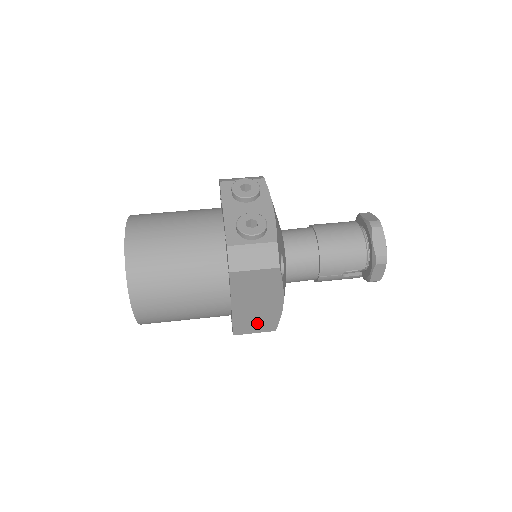
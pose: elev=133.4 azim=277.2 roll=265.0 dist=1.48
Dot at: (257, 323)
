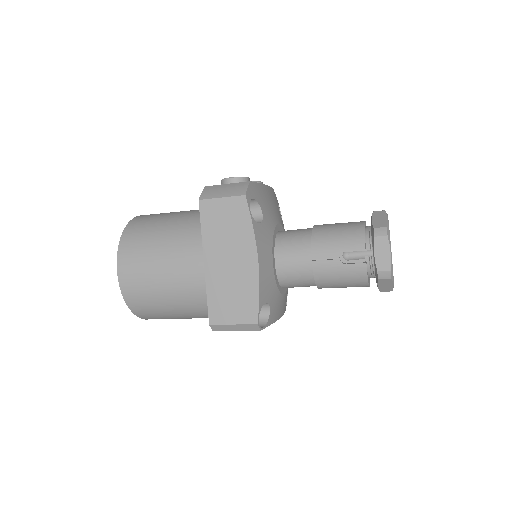
Dot at: (234, 302)
